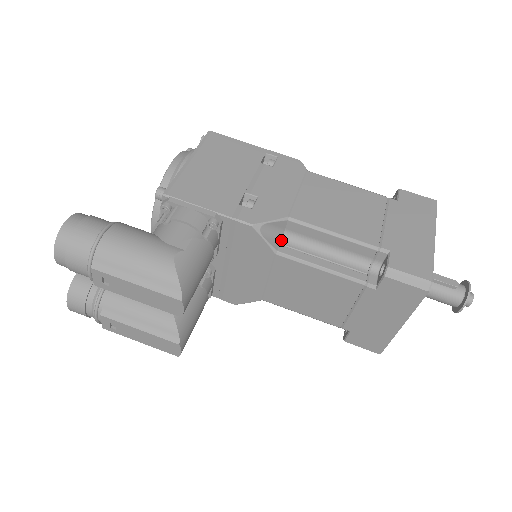
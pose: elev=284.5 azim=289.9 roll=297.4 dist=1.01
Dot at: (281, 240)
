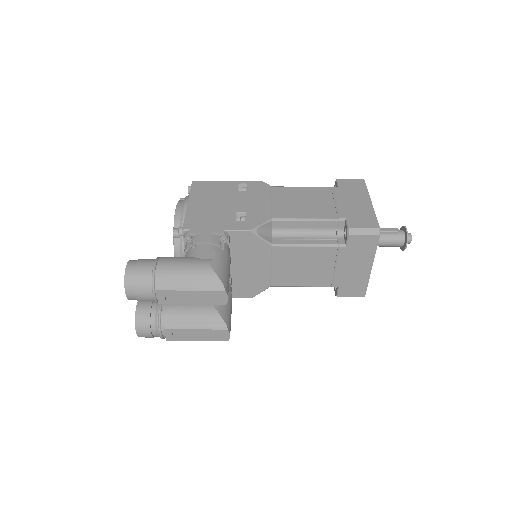
Dot at: (272, 236)
